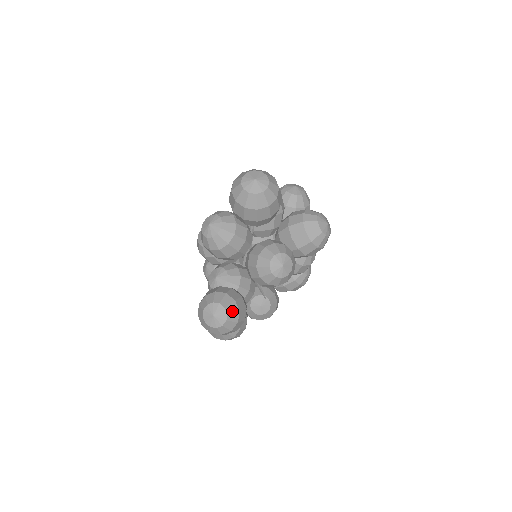
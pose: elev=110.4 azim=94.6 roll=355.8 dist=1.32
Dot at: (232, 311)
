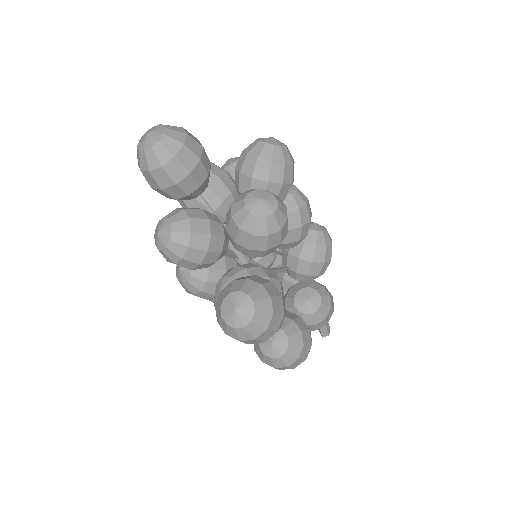
Dot at: (252, 289)
